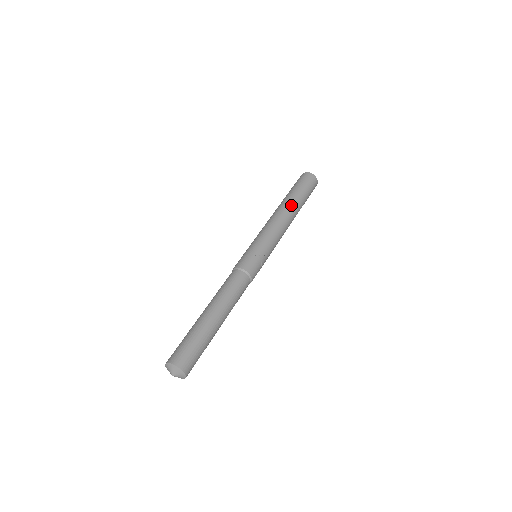
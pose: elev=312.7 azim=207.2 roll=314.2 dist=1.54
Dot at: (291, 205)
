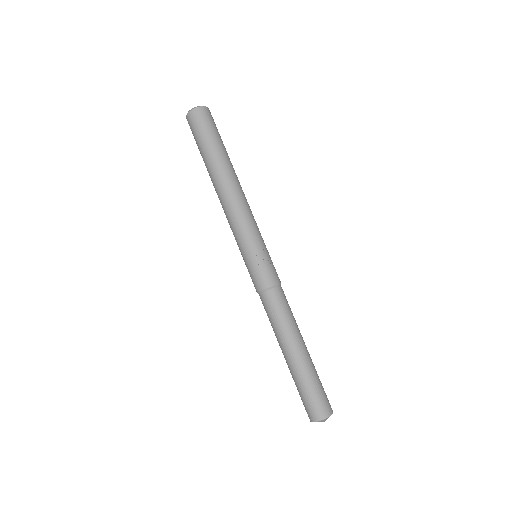
Dot at: (221, 173)
